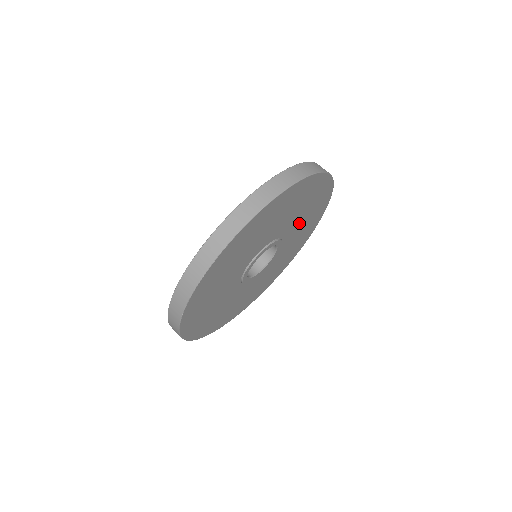
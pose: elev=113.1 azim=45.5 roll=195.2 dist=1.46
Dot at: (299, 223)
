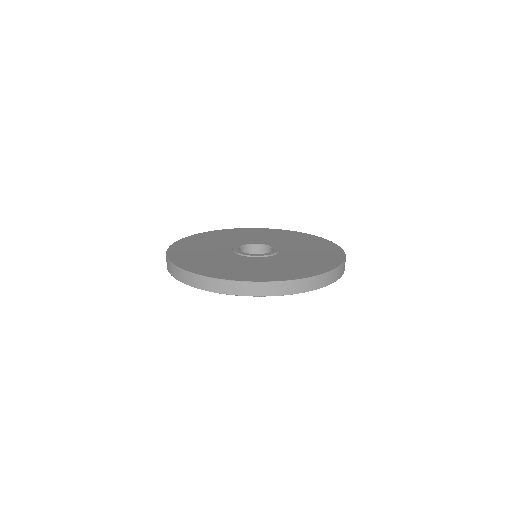
Dot at: occluded
